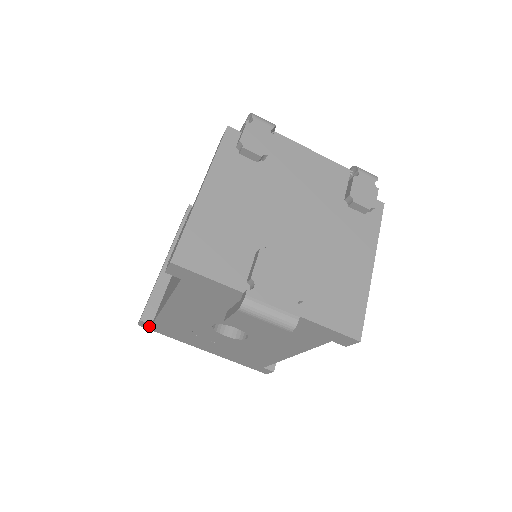
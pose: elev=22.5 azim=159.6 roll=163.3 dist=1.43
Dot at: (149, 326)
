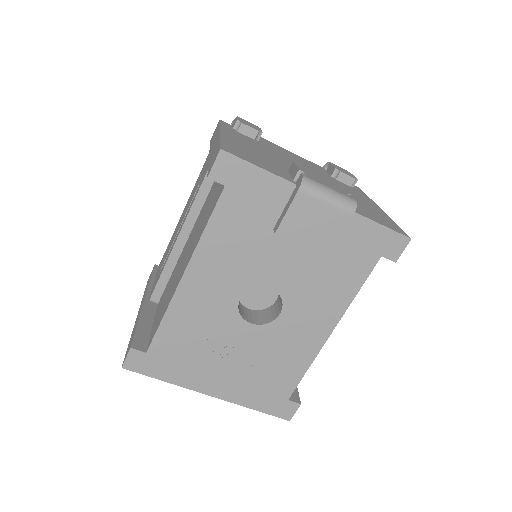
Dot at: (140, 361)
